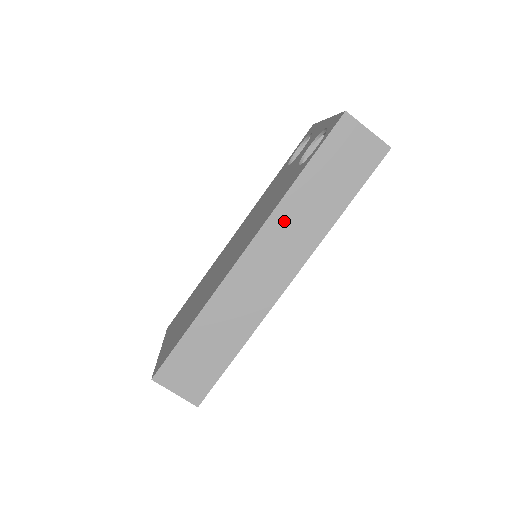
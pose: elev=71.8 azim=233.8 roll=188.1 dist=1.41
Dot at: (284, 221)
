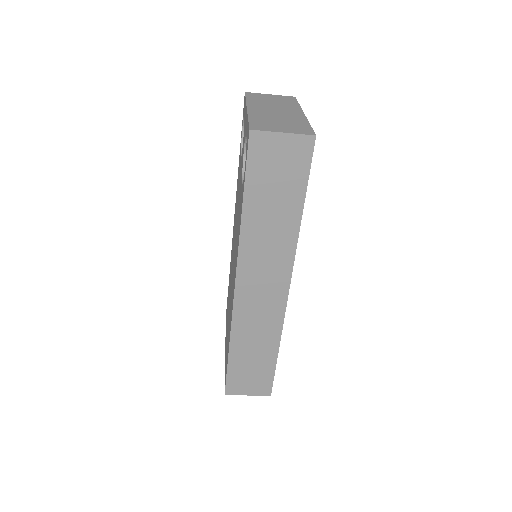
Dot at: (253, 249)
